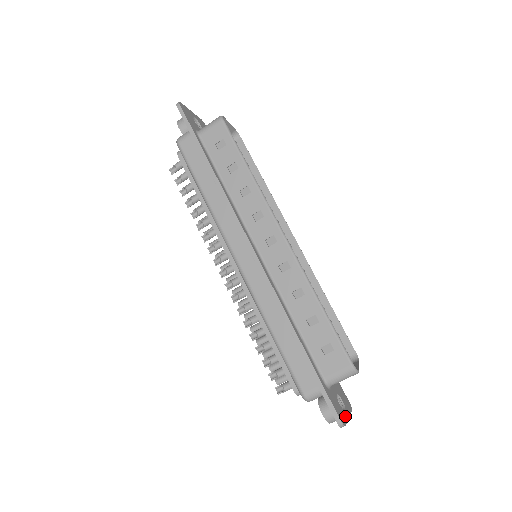
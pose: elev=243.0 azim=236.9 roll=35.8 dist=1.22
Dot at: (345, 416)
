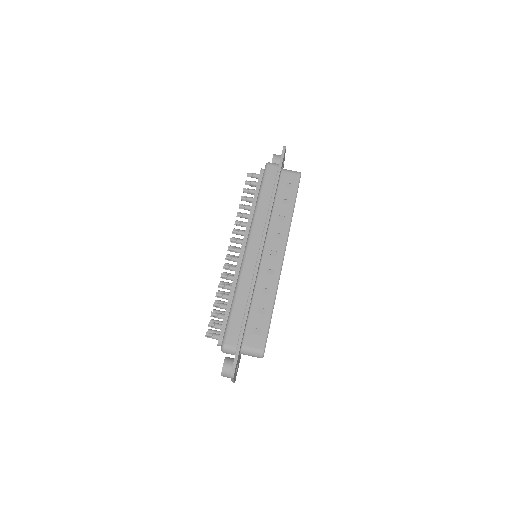
Dot at: occluded
